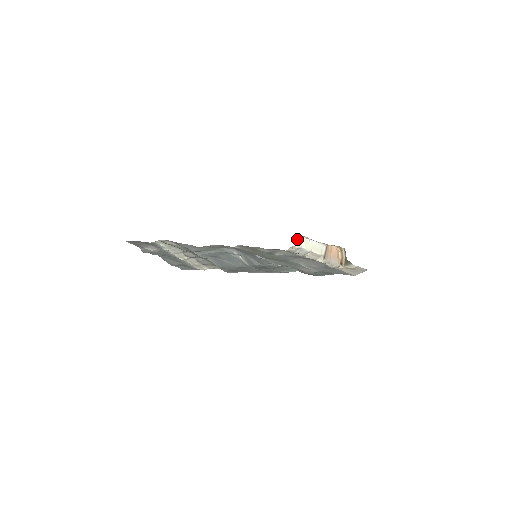
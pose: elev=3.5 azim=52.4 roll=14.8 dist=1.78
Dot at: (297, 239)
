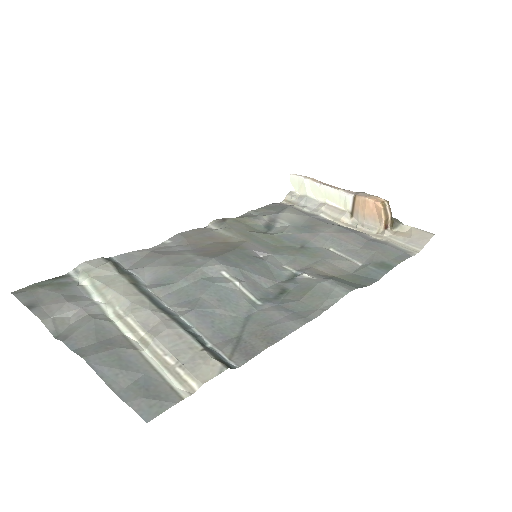
Dot at: (297, 181)
